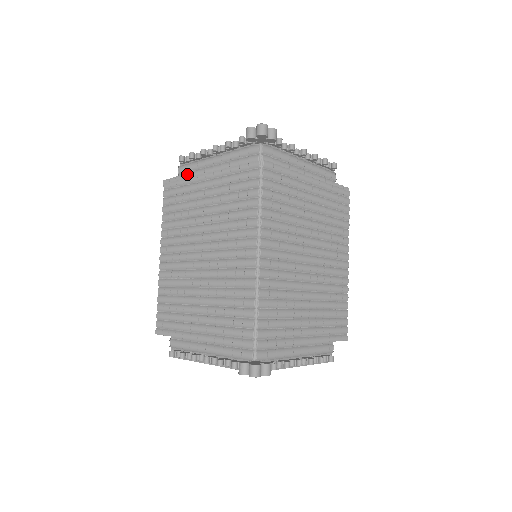
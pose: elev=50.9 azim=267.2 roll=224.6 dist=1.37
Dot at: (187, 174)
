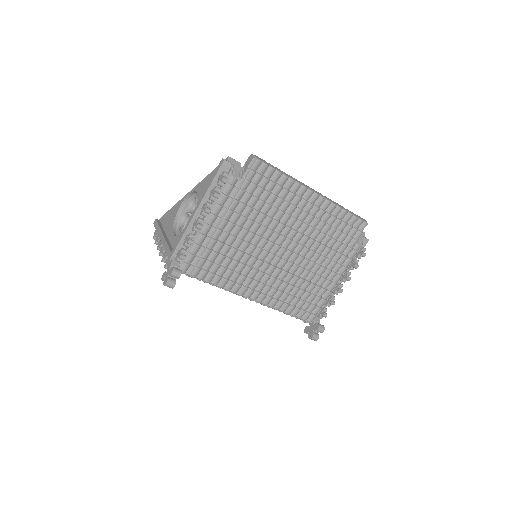
Dot at: occluded
